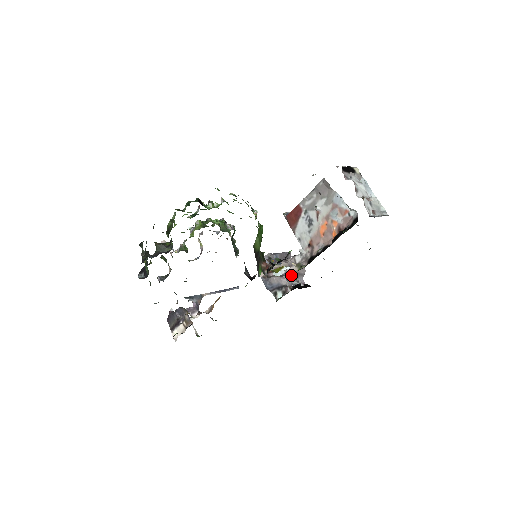
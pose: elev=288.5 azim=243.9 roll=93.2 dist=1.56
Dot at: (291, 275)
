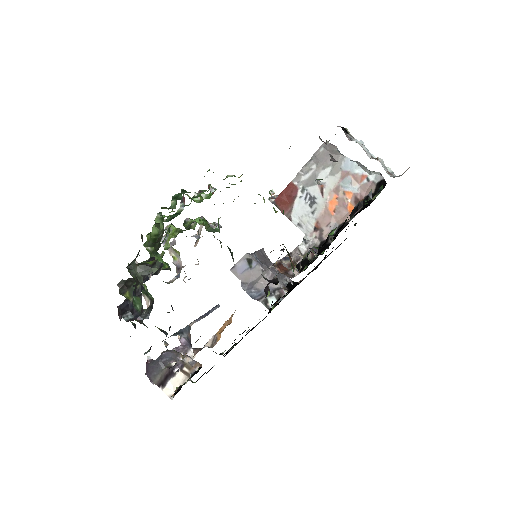
Dot at: (280, 274)
